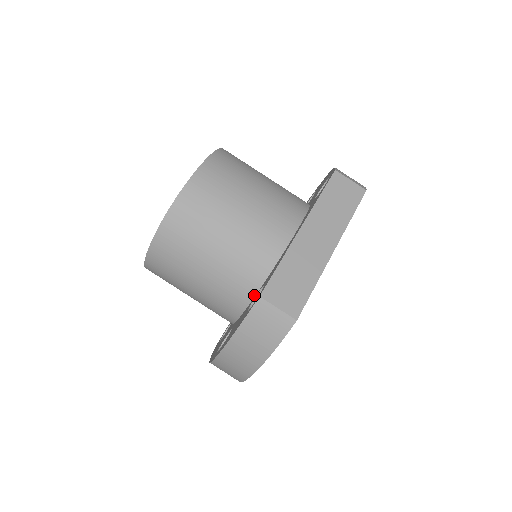
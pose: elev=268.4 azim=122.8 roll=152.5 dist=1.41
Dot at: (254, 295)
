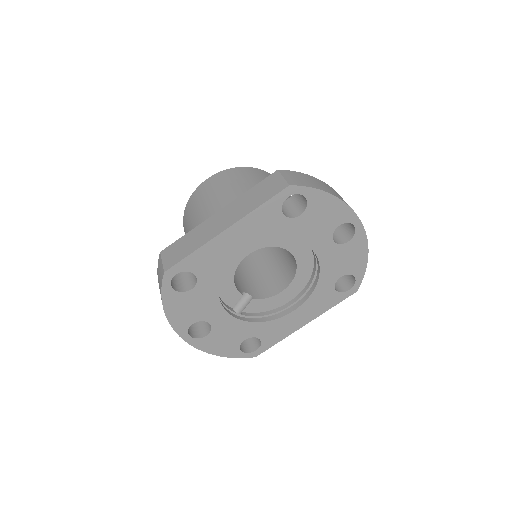
Dot at: occluded
